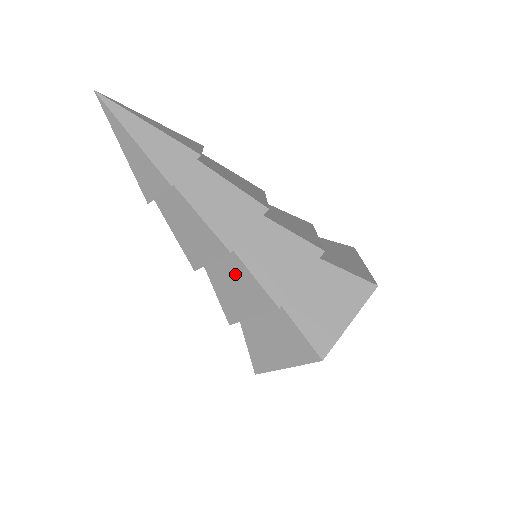
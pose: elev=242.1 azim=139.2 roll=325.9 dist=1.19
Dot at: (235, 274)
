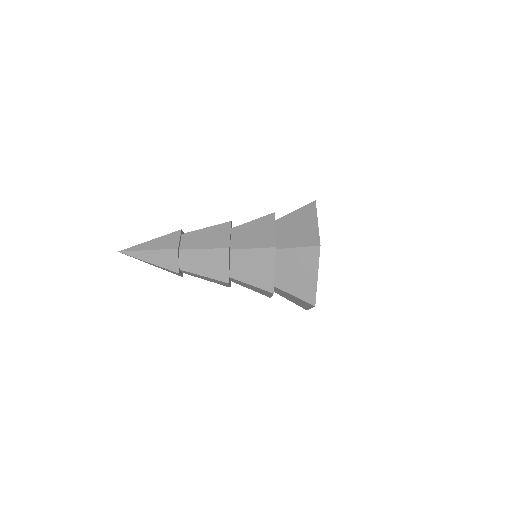
Dot at: (244, 284)
